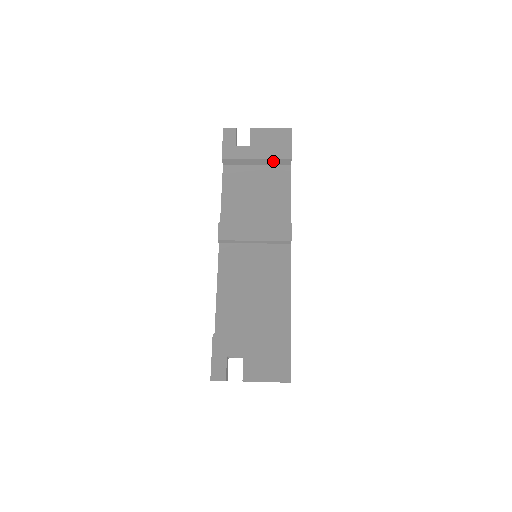
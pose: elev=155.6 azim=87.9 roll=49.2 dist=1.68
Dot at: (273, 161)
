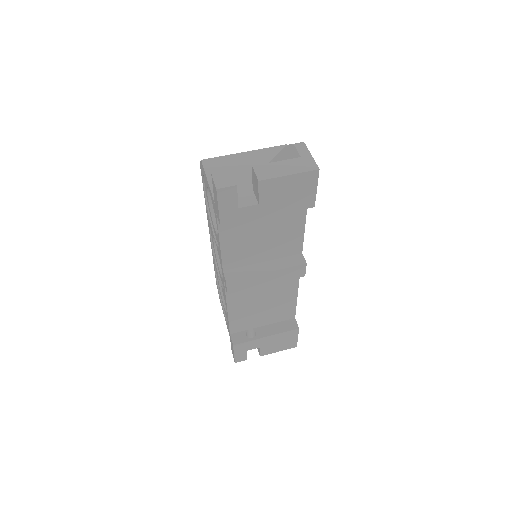
Dot at: occluded
